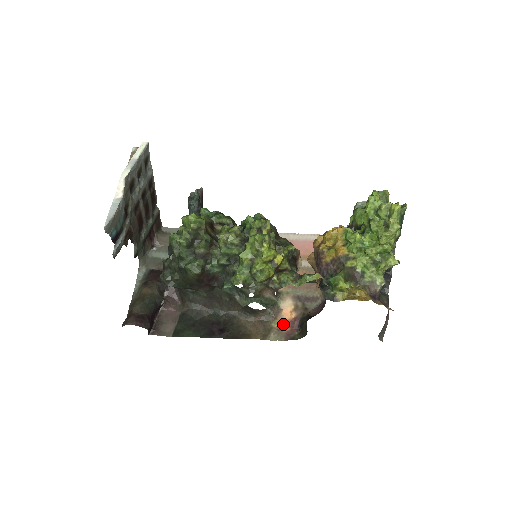
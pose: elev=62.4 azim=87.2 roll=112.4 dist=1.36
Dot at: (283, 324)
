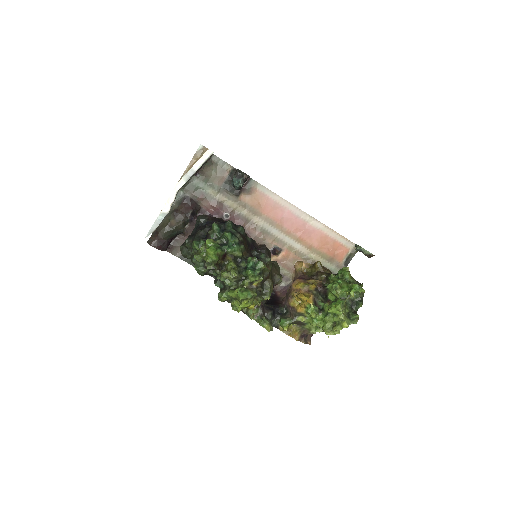
Dot at: occluded
